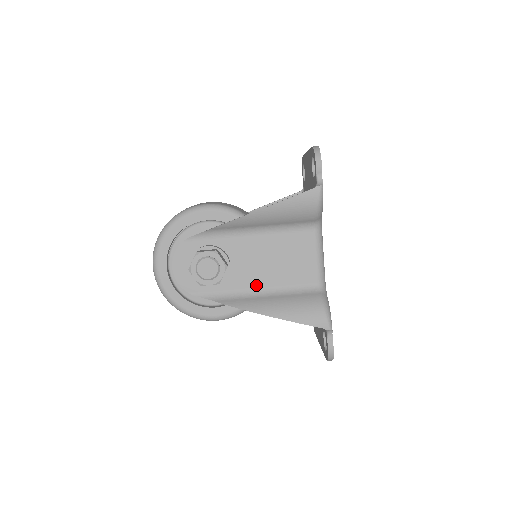
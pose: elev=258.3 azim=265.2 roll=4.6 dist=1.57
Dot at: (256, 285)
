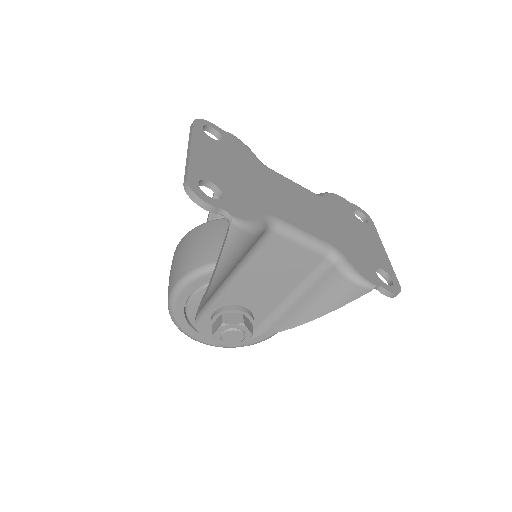
Dot at: (279, 300)
